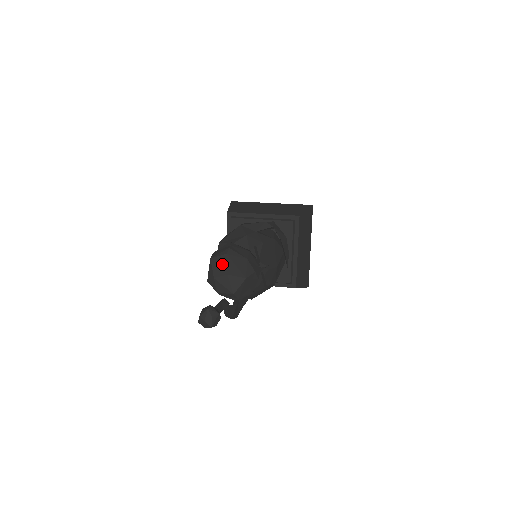
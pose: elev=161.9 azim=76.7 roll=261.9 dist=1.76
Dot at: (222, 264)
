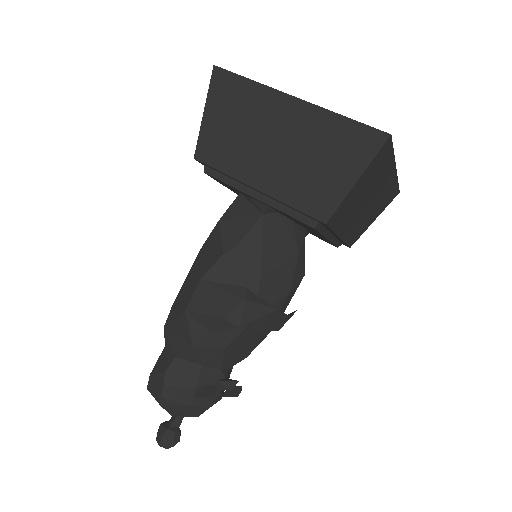
Dot at: occluded
